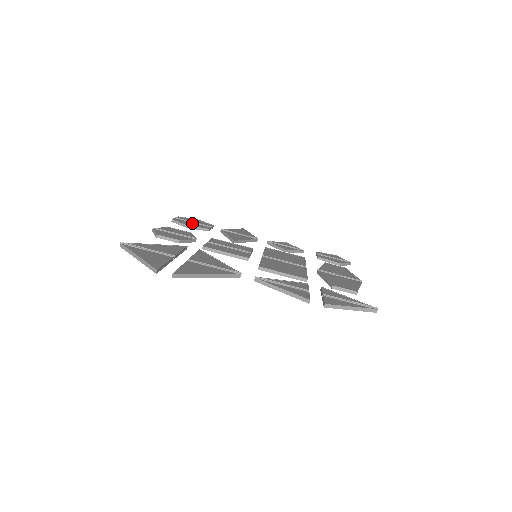
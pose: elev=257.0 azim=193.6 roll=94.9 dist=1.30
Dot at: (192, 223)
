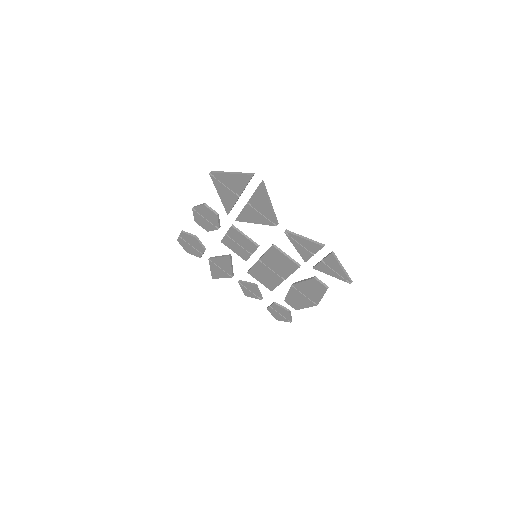
Dot at: (193, 242)
